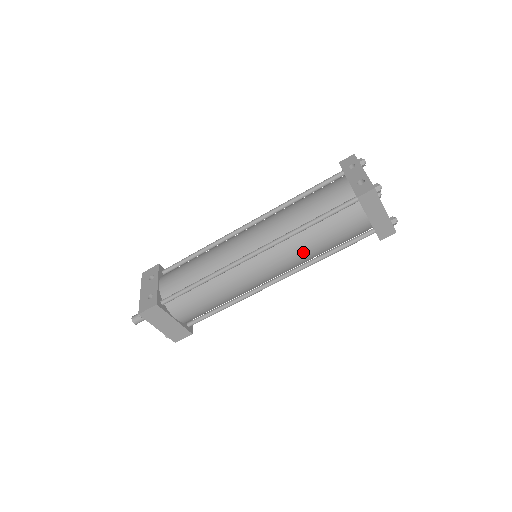
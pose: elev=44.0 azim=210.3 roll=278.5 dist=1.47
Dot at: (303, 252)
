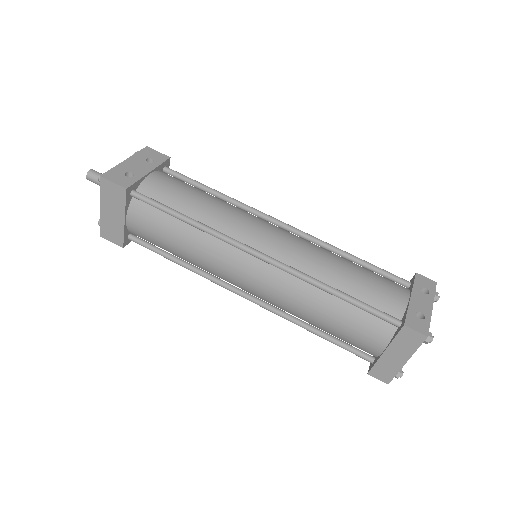
Dot at: (300, 305)
